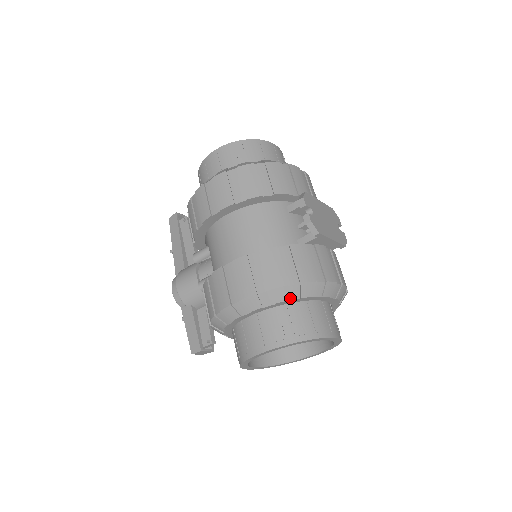
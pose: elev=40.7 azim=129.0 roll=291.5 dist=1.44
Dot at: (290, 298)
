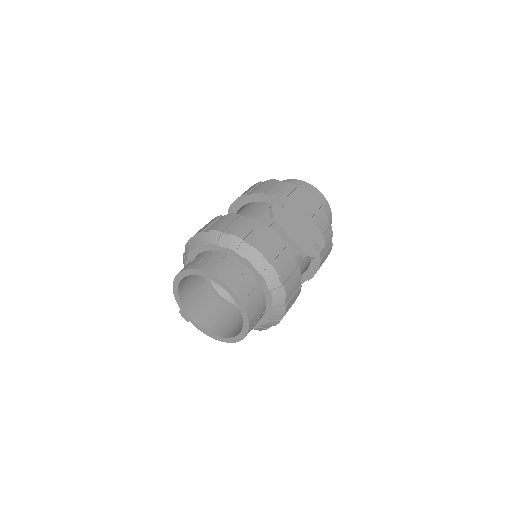
Dot at: (219, 244)
